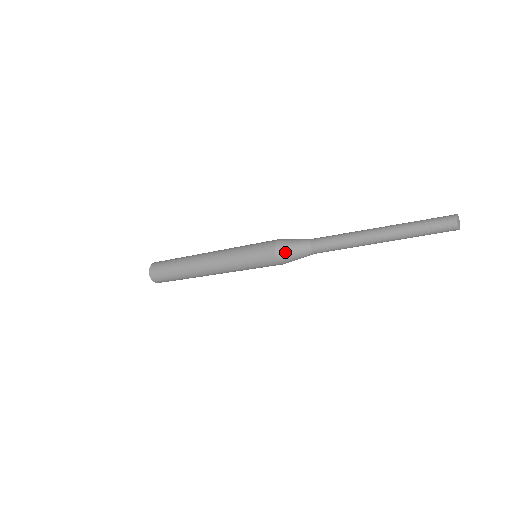
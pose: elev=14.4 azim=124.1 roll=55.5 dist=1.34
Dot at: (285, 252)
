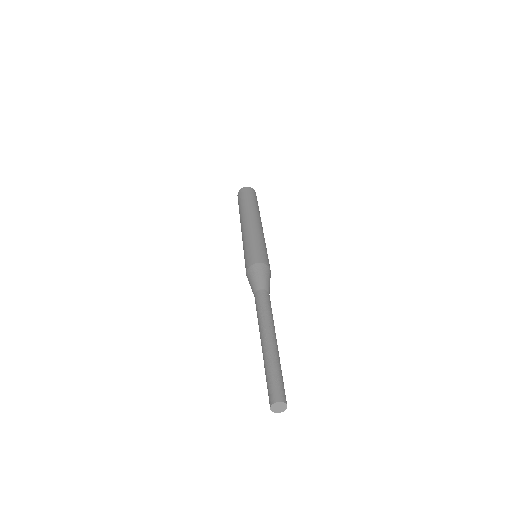
Dot at: (251, 274)
